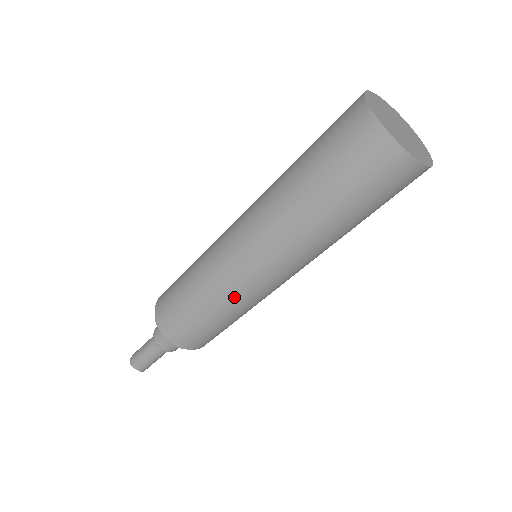
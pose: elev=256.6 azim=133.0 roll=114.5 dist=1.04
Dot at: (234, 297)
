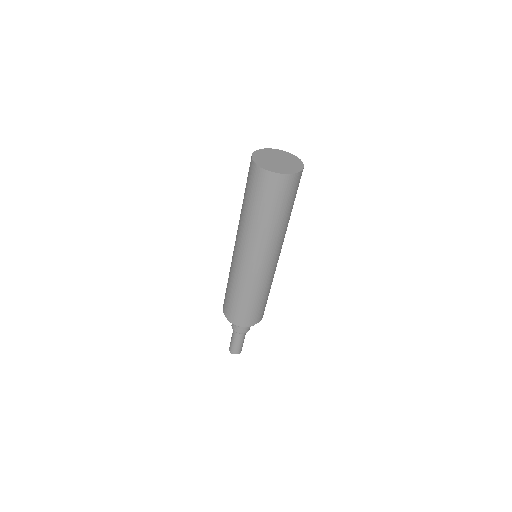
Dot at: (258, 283)
